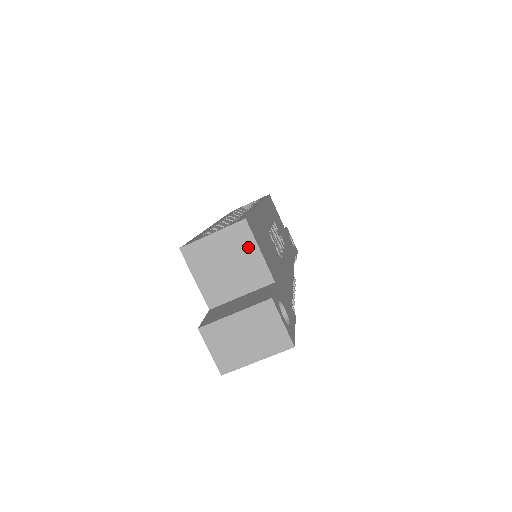
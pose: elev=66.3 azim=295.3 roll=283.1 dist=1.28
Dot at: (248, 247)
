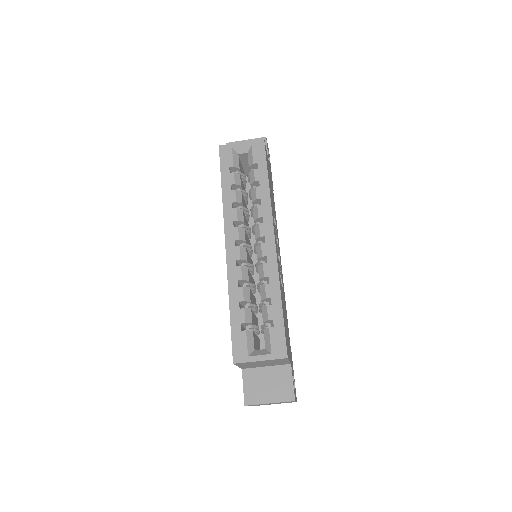
Dot at: (282, 361)
